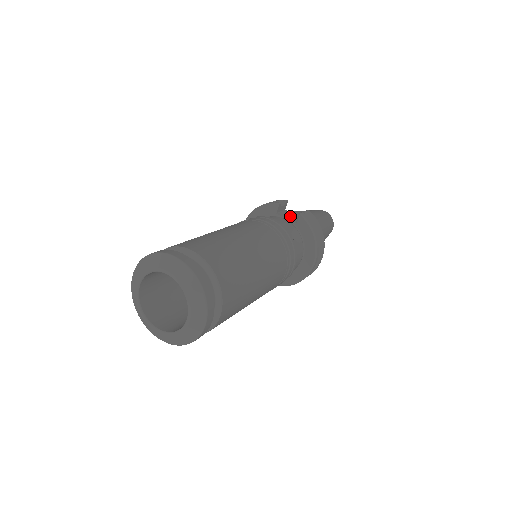
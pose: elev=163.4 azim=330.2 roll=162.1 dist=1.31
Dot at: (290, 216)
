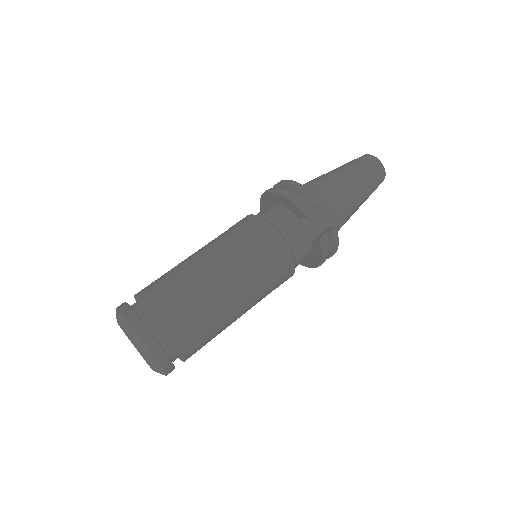
Dot at: (315, 223)
